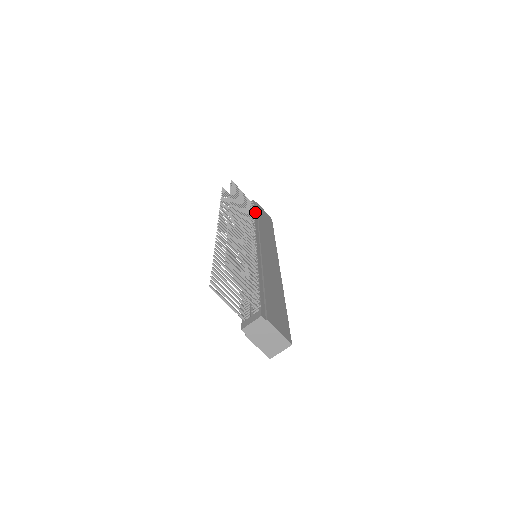
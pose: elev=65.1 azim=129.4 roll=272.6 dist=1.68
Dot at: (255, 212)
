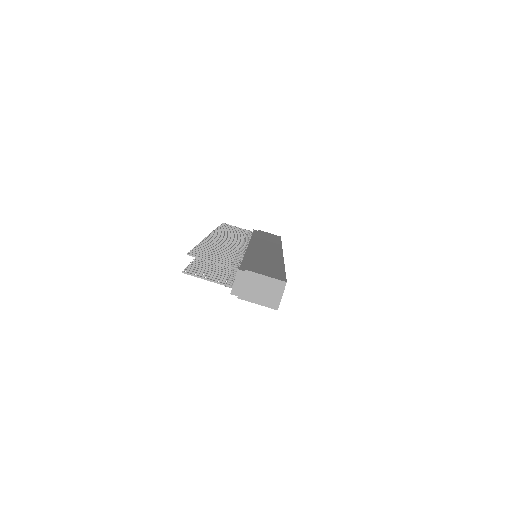
Dot at: occluded
